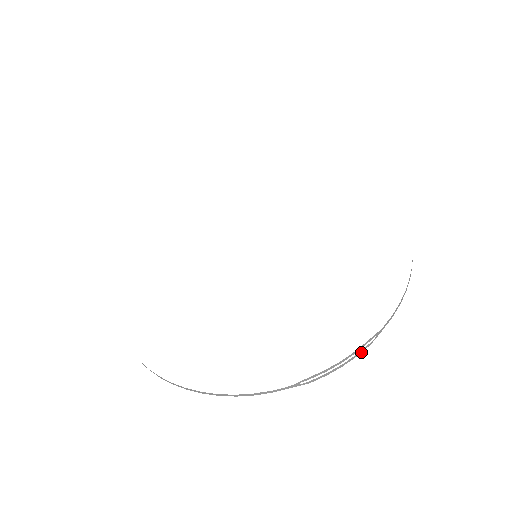
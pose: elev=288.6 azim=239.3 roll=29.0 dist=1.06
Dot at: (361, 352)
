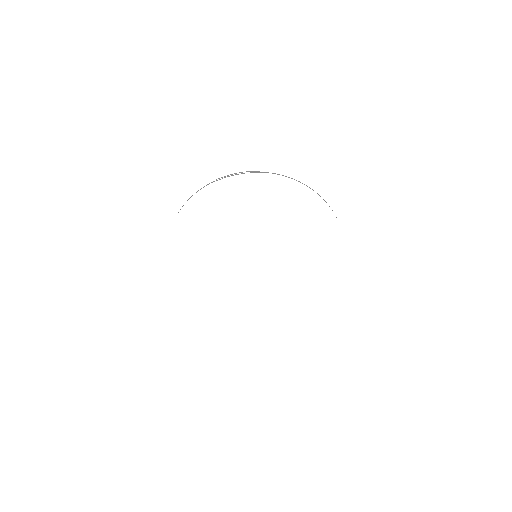
Dot at: occluded
